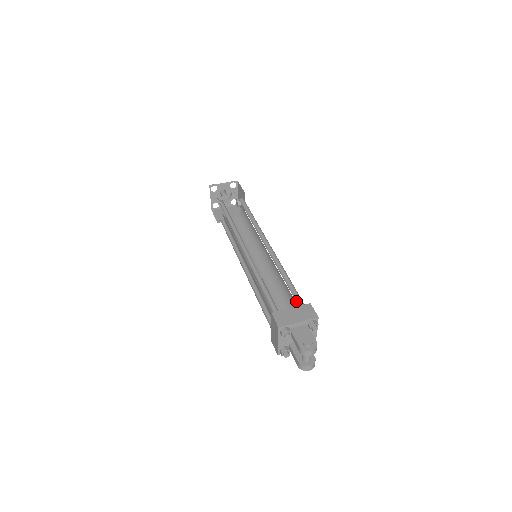
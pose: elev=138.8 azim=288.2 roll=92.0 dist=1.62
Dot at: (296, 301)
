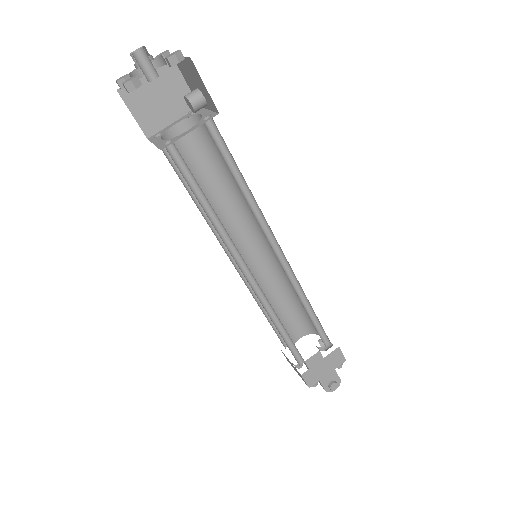
Dot at: (320, 336)
